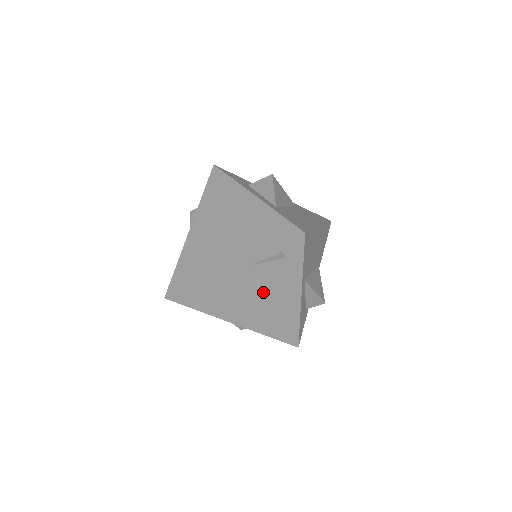
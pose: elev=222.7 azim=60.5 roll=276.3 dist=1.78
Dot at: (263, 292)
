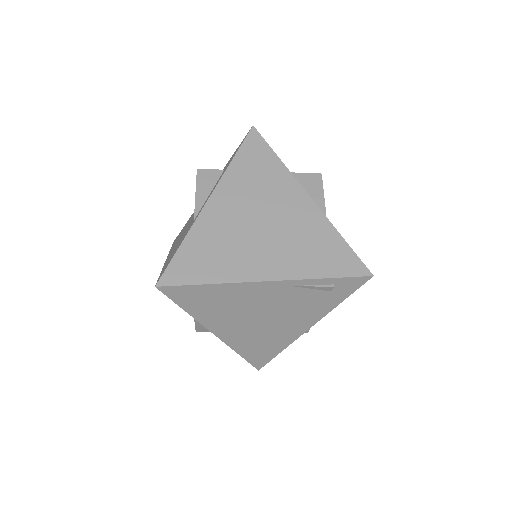
Dot at: (276, 314)
